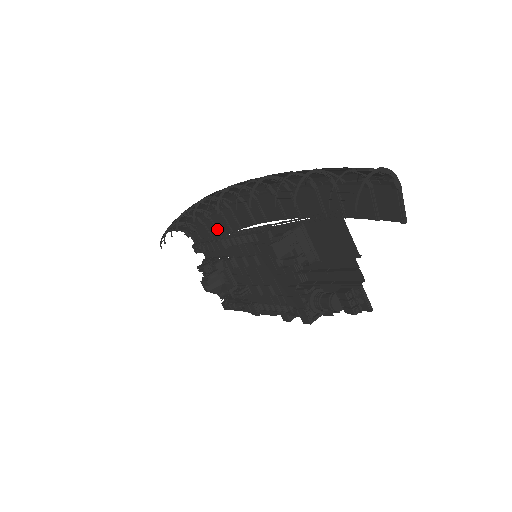
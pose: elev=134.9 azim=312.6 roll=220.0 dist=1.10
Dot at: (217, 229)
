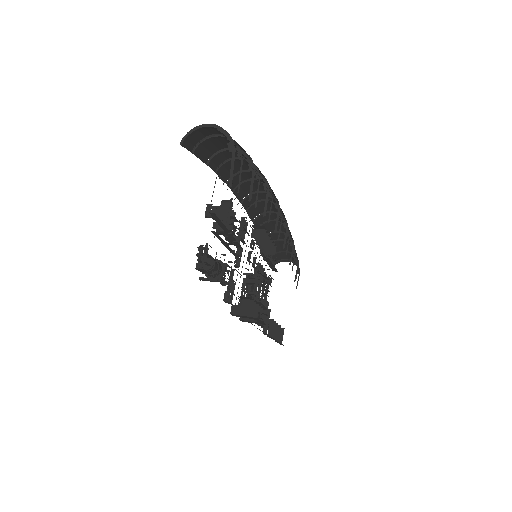
Dot at: (291, 256)
